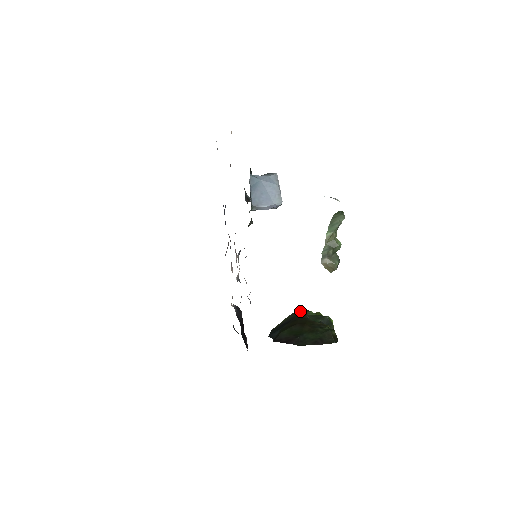
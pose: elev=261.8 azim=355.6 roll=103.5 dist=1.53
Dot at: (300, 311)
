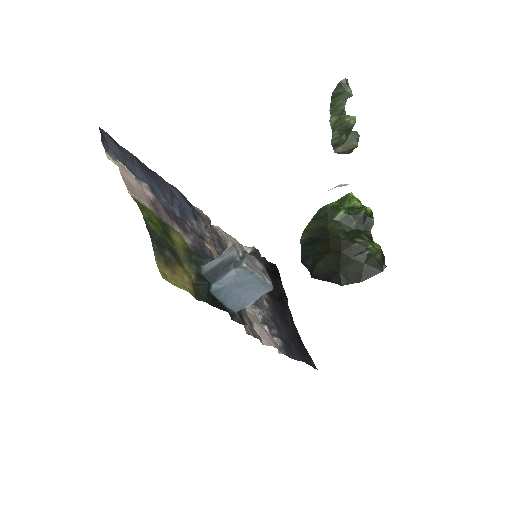
Dot at: (326, 216)
